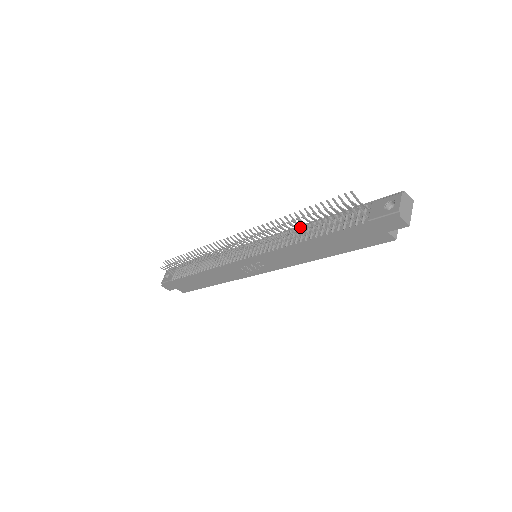
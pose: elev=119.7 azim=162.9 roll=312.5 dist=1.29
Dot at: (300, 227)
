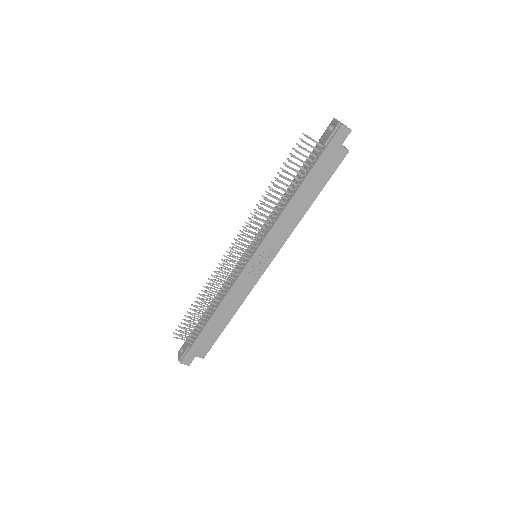
Dot at: occluded
